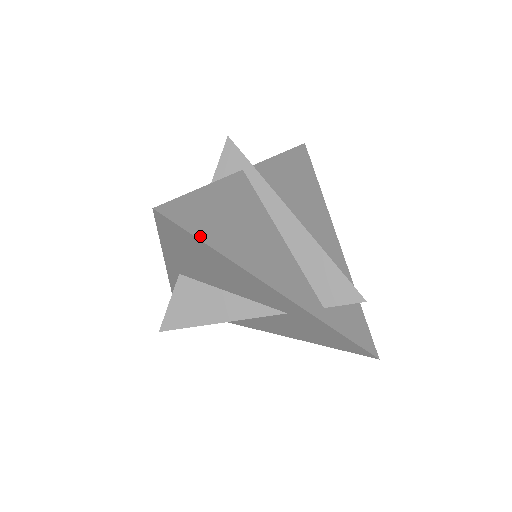
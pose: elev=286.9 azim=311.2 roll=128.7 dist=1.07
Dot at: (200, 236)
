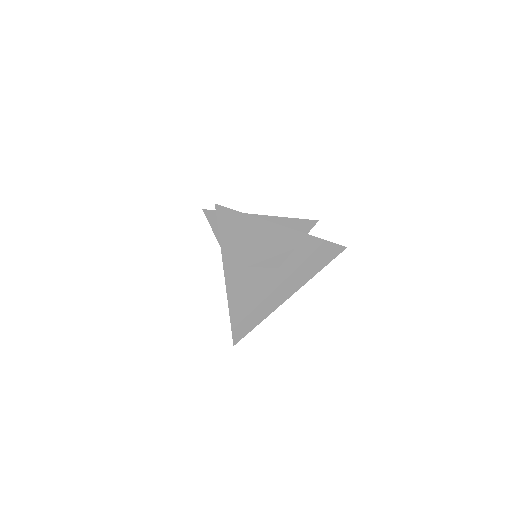
Dot at: (239, 212)
